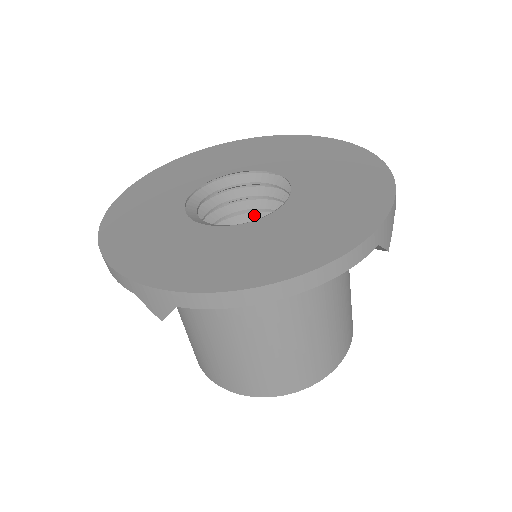
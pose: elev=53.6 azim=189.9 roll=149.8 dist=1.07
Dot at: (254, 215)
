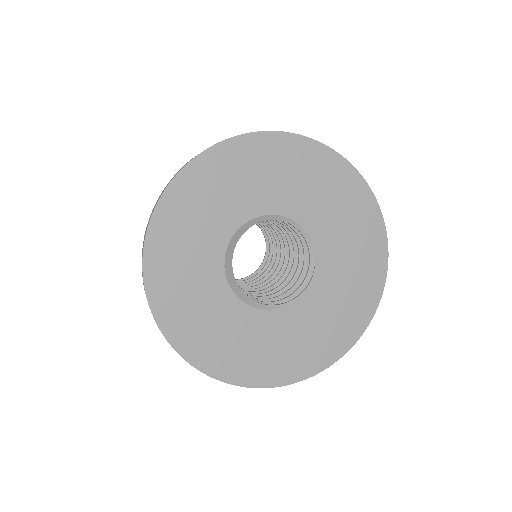
Dot at: occluded
